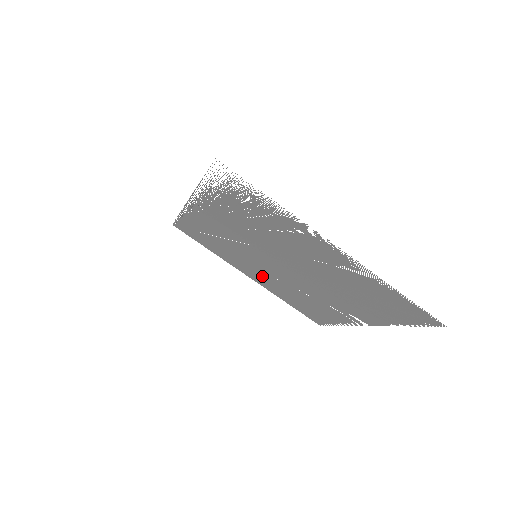
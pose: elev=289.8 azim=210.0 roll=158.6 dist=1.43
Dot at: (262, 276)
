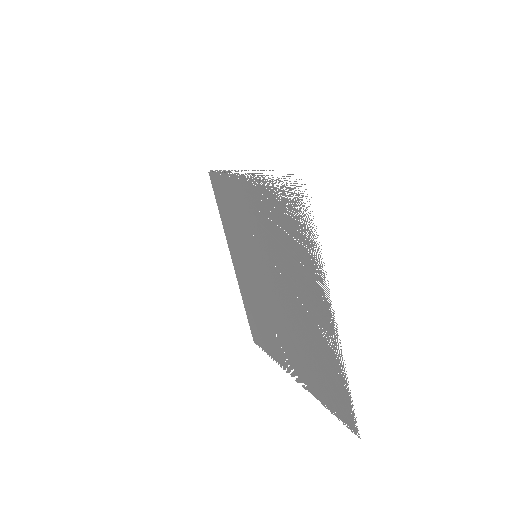
Dot at: (244, 271)
